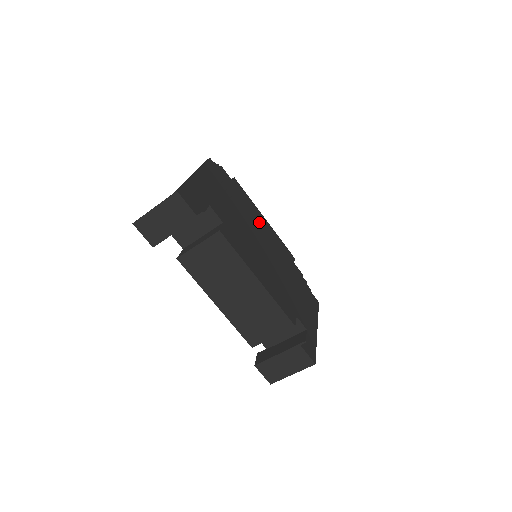
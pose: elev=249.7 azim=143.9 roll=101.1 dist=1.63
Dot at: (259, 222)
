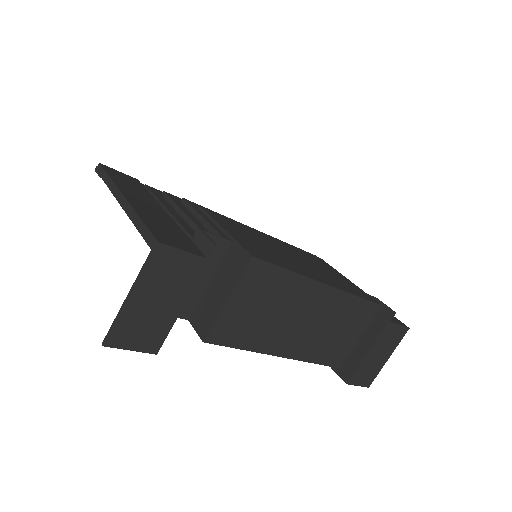
Dot at: occluded
